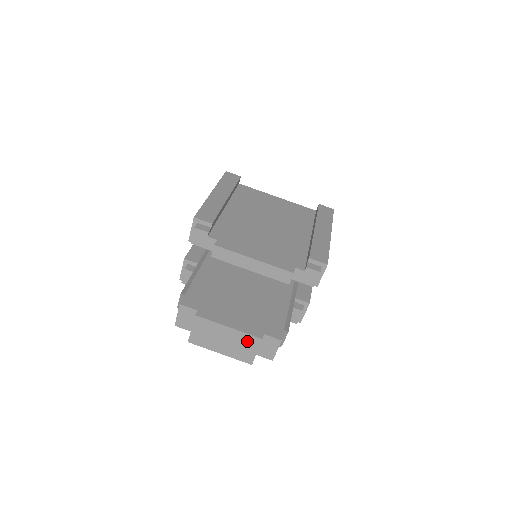
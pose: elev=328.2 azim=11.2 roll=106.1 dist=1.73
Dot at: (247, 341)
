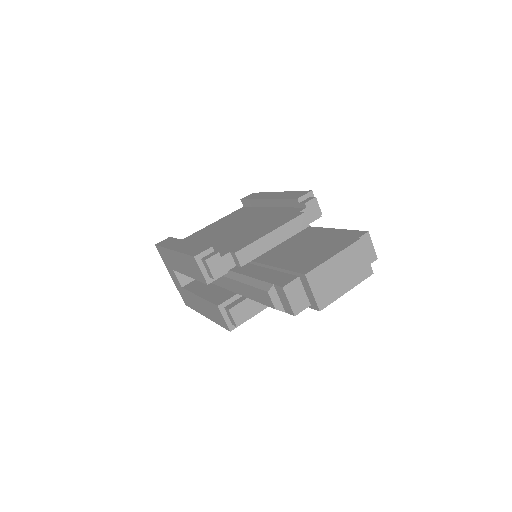
Dot at: (354, 253)
